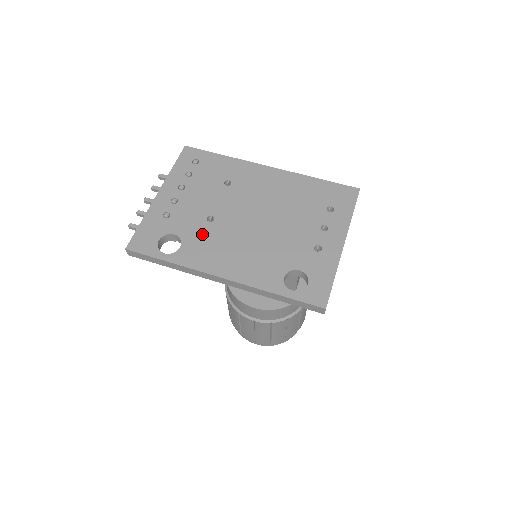
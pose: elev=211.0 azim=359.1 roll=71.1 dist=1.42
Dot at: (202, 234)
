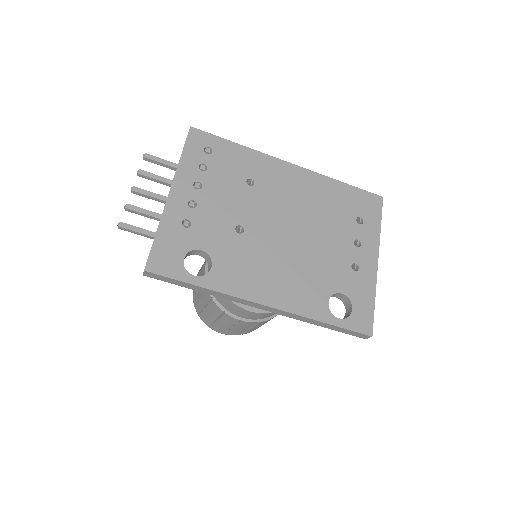
Dot at: (234, 250)
